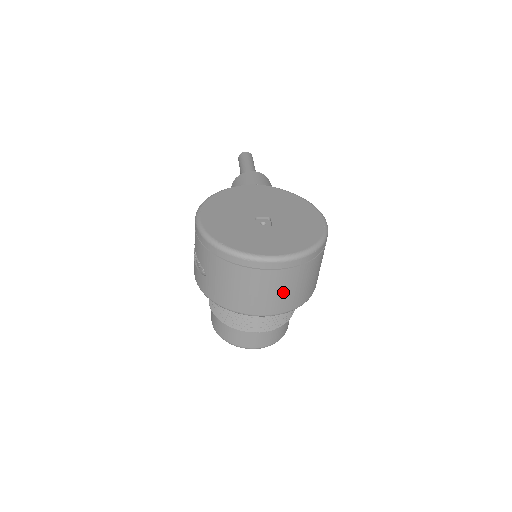
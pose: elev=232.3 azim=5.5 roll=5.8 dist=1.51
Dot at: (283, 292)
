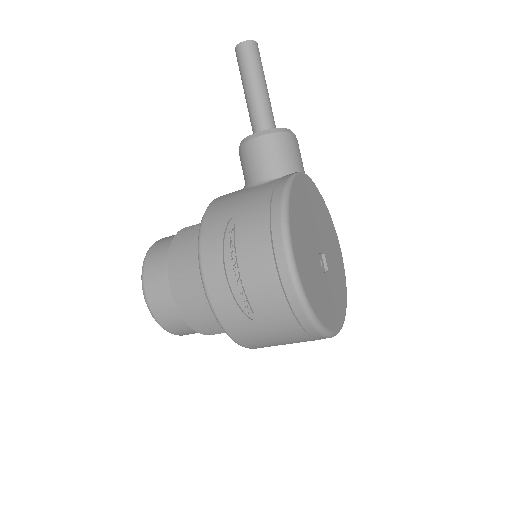
Dot at: occluded
